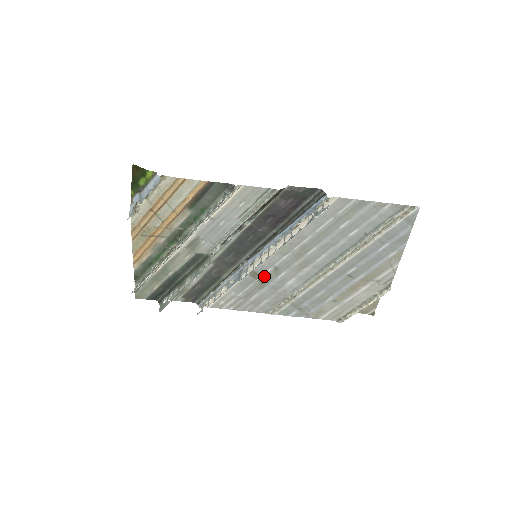
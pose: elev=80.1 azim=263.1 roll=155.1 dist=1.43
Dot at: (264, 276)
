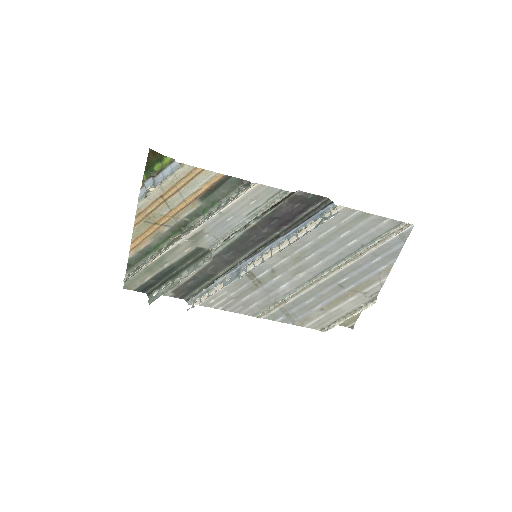
Dot at: (260, 277)
